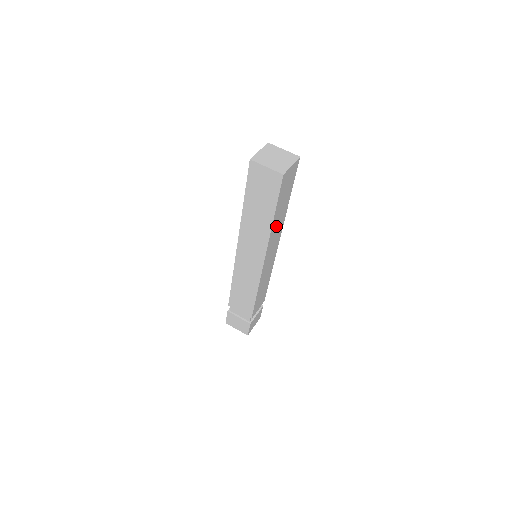
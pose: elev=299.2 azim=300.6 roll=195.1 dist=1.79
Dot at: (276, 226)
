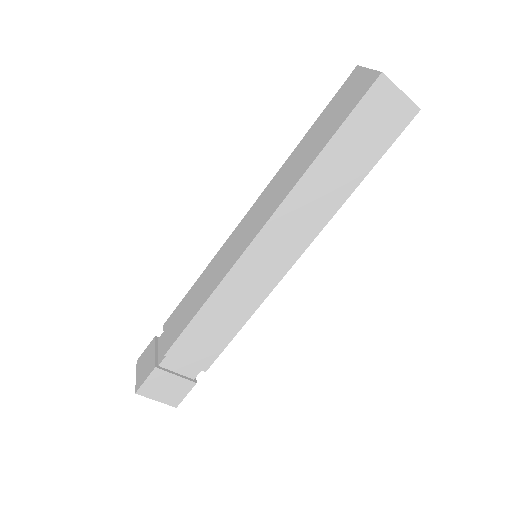
Dot at: (315, 191)
